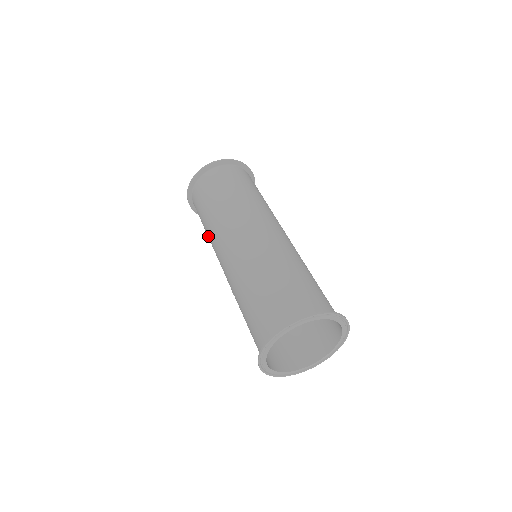
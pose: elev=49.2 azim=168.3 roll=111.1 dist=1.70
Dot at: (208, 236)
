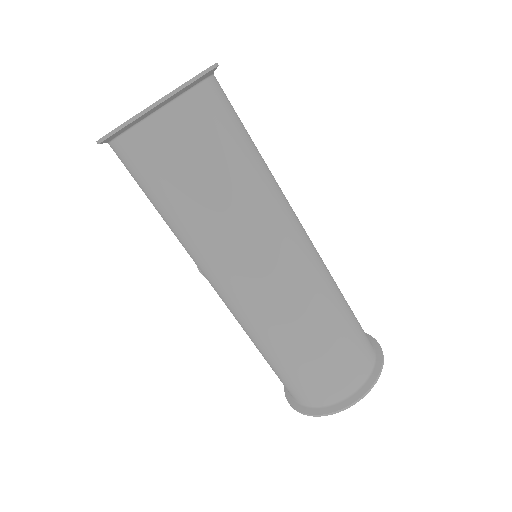
Dot at: (175, 234)
